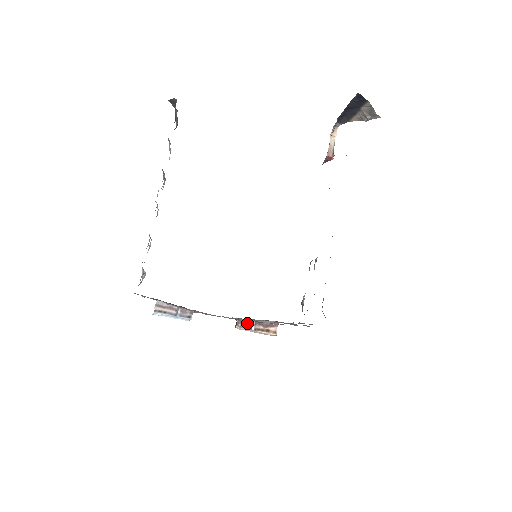
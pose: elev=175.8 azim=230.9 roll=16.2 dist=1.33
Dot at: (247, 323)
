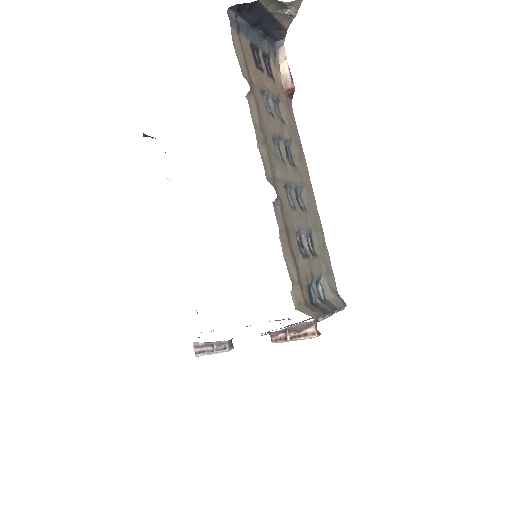
Dot at: (281, 334)
